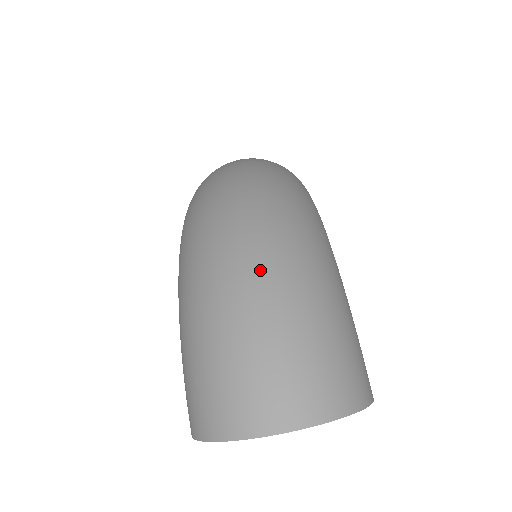
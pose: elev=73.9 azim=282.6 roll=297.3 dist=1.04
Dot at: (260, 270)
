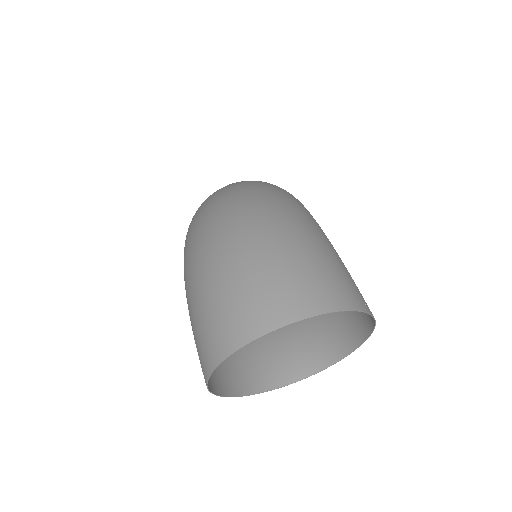
Dot at: (243, 220)
